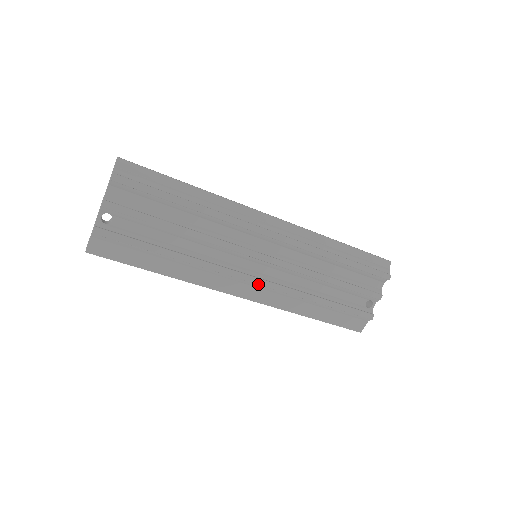
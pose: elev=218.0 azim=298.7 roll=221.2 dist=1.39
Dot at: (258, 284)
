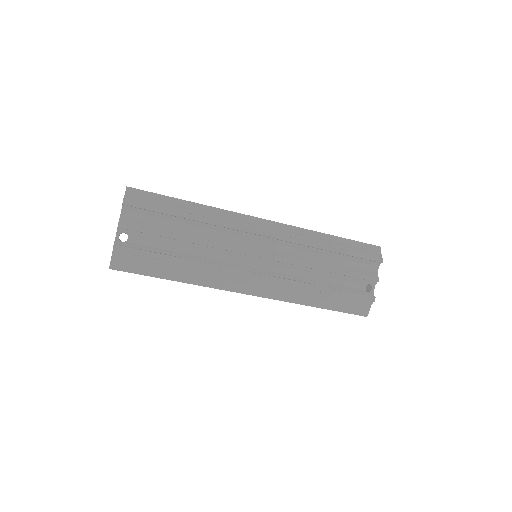
Dot at: (261, 279)
